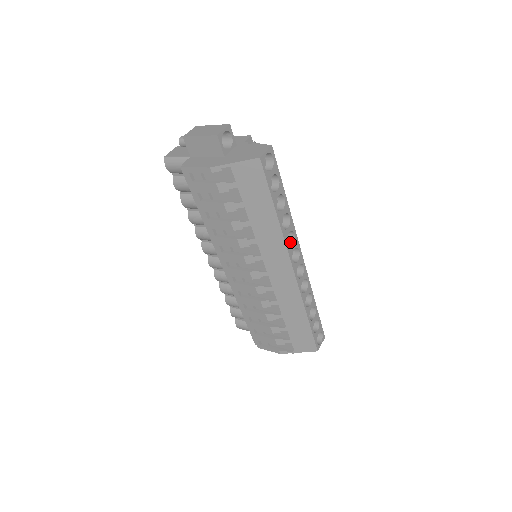
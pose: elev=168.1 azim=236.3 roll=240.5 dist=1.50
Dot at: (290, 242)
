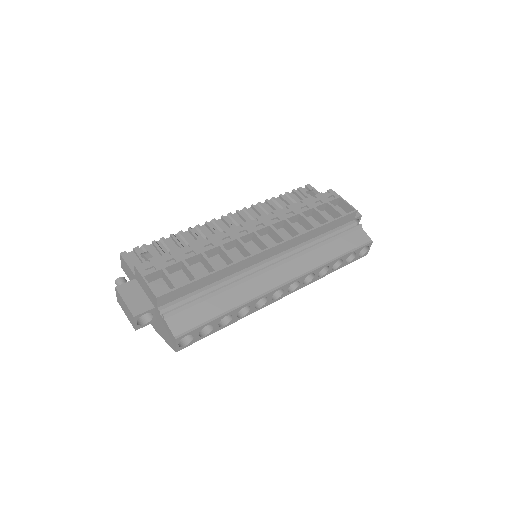
Dot at: occluded
